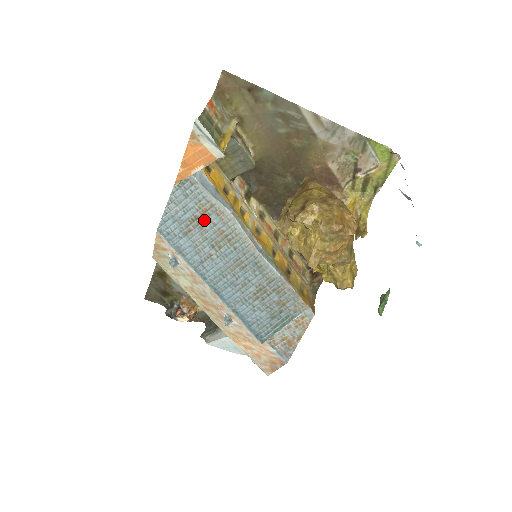
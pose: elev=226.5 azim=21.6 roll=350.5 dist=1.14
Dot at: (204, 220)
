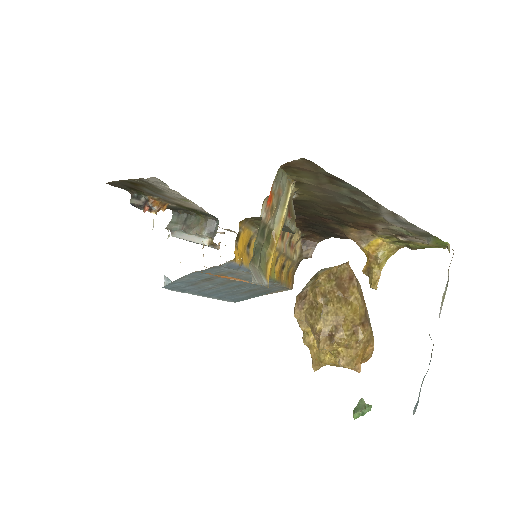
Dot at: (217, 278)
